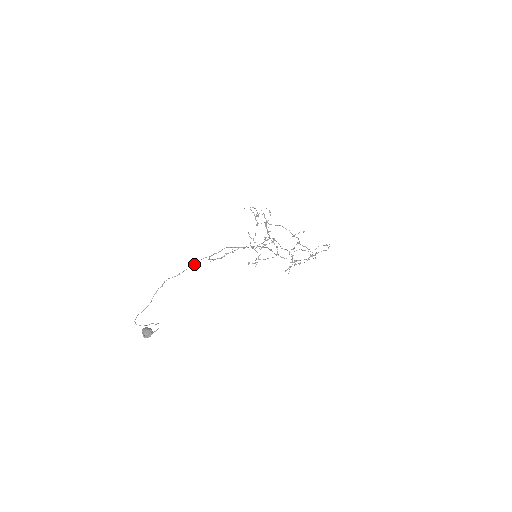
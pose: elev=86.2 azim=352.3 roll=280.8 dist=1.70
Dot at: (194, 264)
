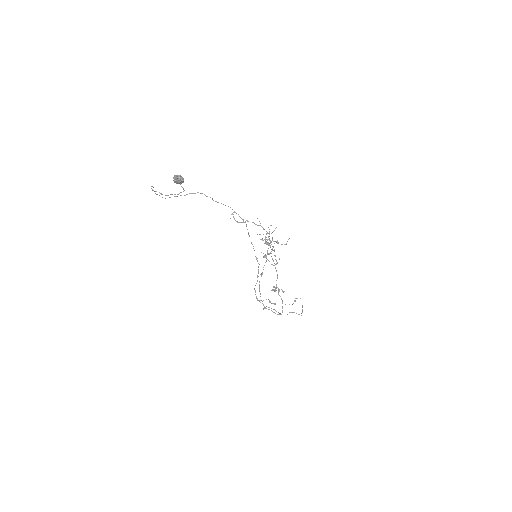
Dot at: occluded
